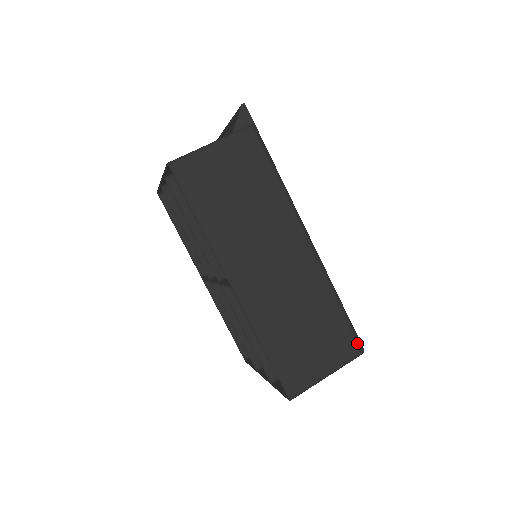
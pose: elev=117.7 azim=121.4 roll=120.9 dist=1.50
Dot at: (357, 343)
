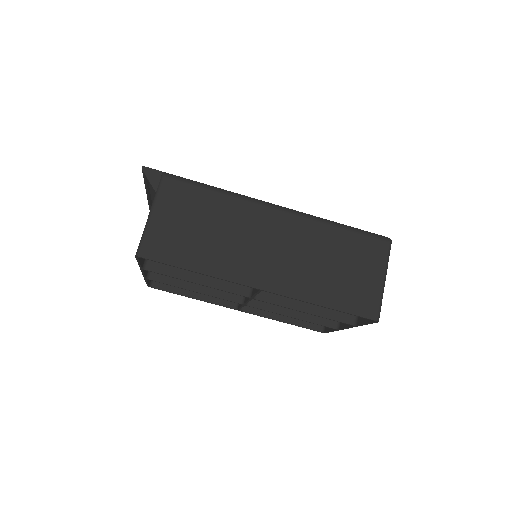
Dot at: (380, 239)
